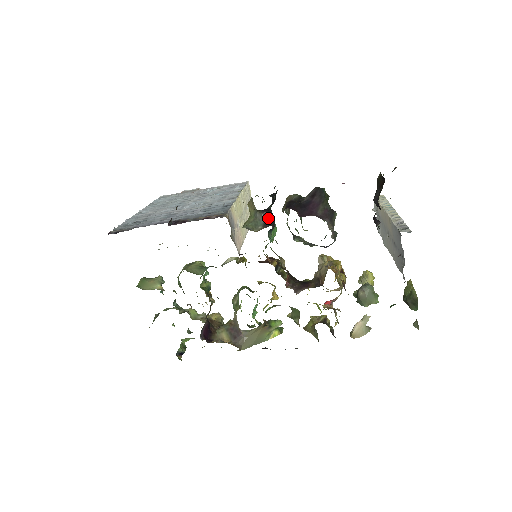
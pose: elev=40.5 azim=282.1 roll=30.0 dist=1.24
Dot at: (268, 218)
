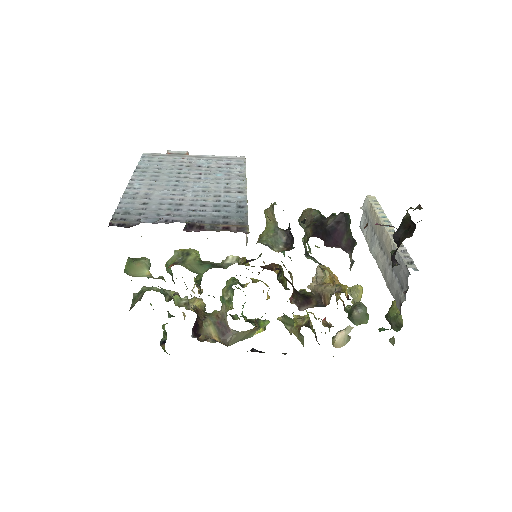
Dot at: (289, 237)
